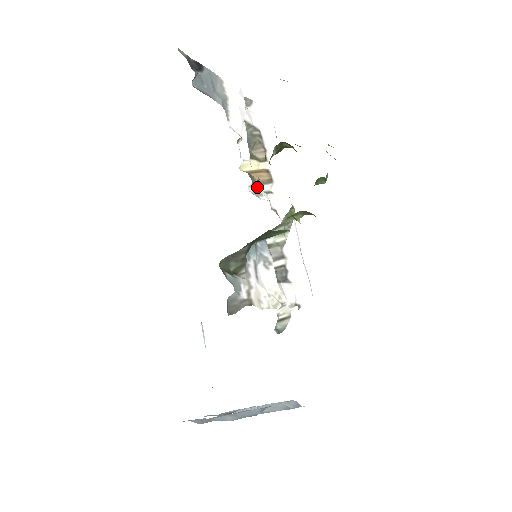
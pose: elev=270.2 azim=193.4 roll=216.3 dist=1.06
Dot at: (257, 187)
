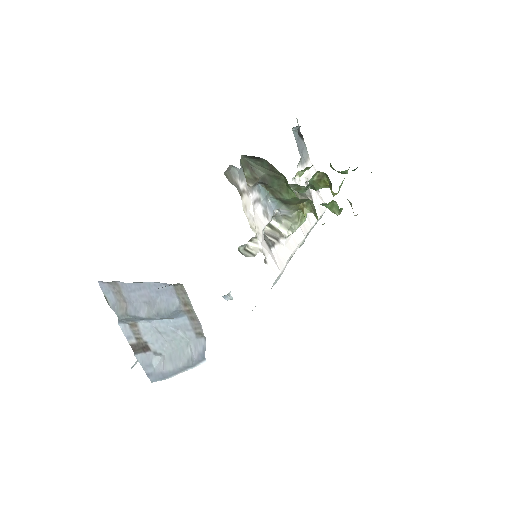
Dot at: occluded
